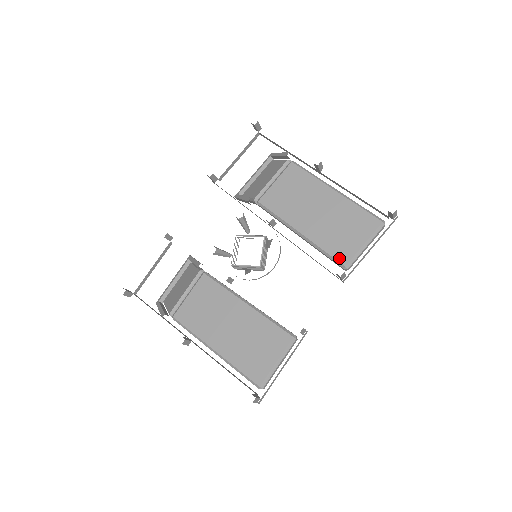
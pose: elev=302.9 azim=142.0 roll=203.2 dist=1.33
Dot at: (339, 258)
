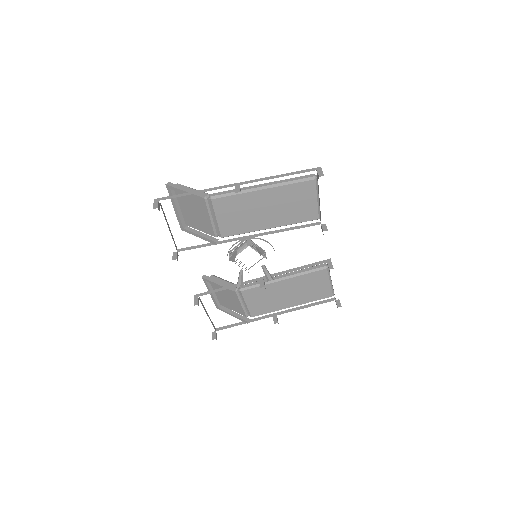
Dot at: (310, 219)
